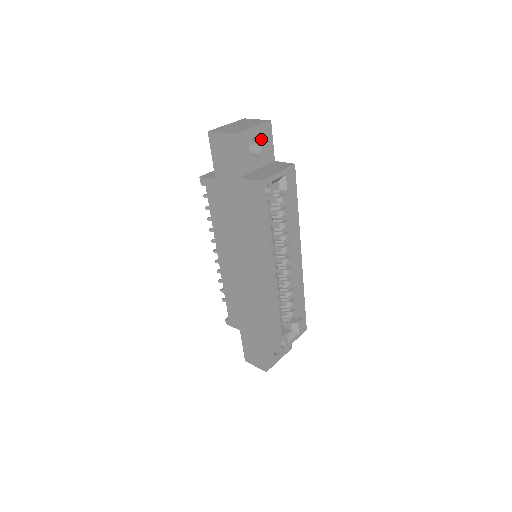
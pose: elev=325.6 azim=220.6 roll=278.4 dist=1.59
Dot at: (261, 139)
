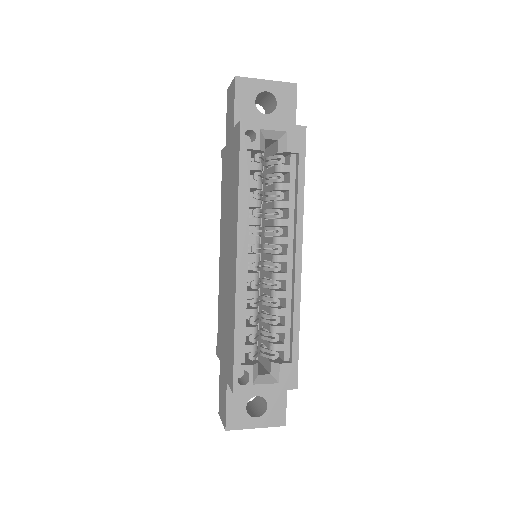
Dot at: (277, 98)
